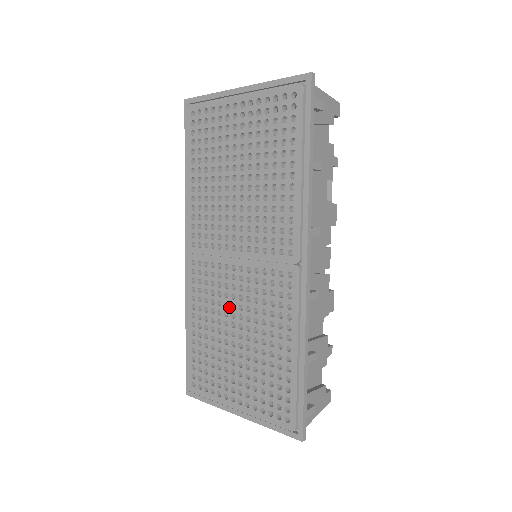
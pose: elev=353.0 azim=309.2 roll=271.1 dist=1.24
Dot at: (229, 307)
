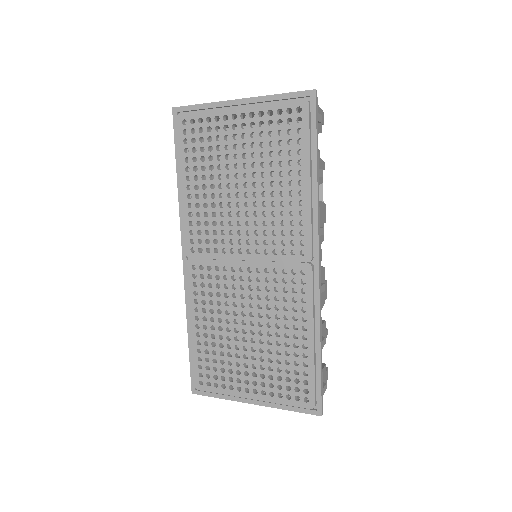
Dot at: (238, 306)
